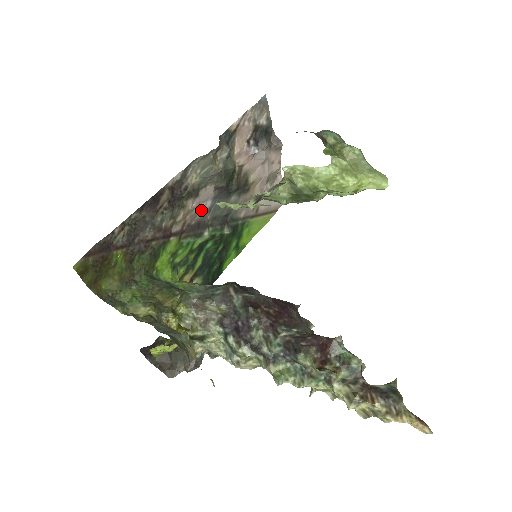
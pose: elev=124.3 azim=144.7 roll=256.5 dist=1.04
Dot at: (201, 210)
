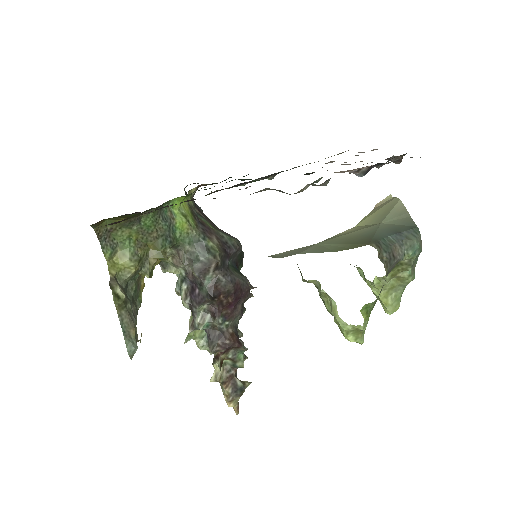
Dot at: occluded
